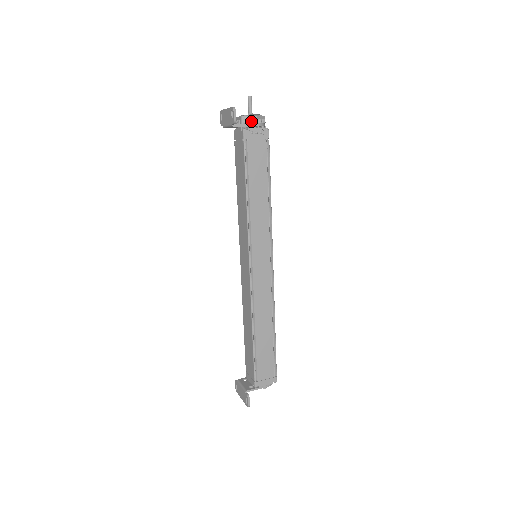
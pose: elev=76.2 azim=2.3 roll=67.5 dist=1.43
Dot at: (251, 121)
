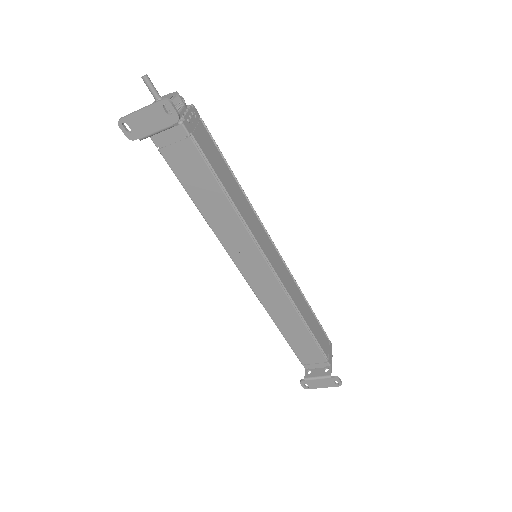
Dot at: (179, 106)
